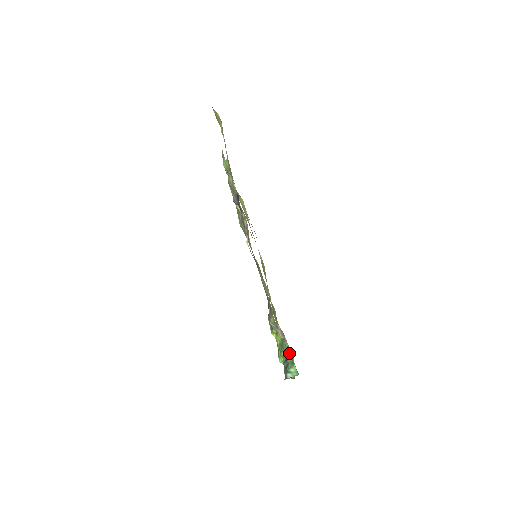
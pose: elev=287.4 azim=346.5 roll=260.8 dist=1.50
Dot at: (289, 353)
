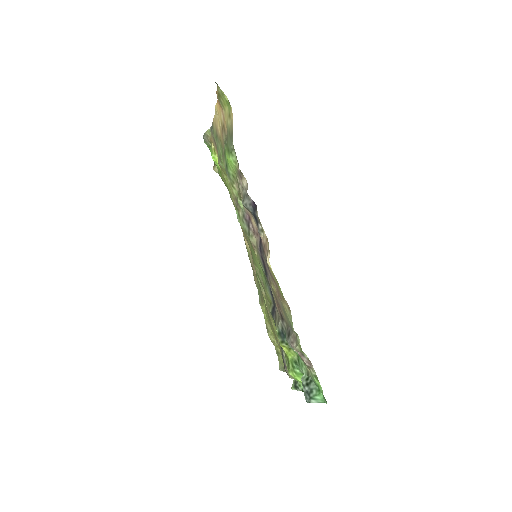
Dot at: (315, 381)
